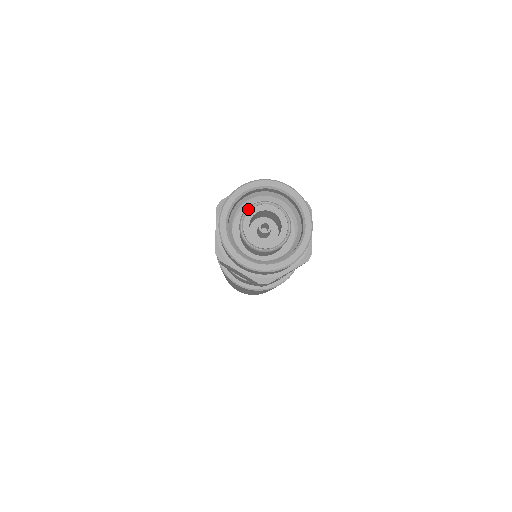
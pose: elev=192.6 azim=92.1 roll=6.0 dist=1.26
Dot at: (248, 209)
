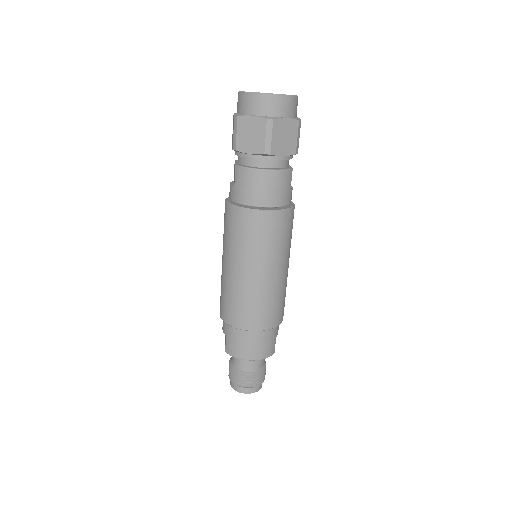
Dot at: occluded
